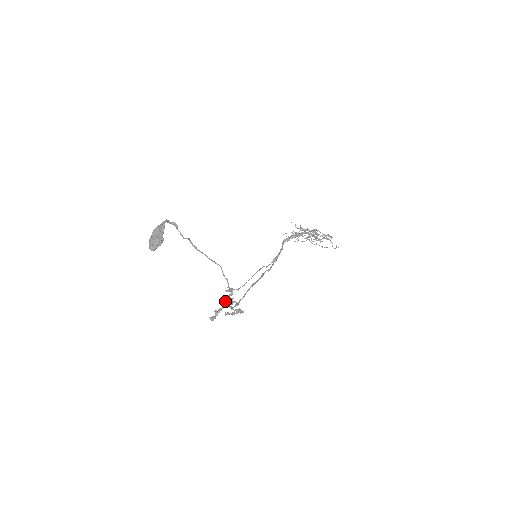
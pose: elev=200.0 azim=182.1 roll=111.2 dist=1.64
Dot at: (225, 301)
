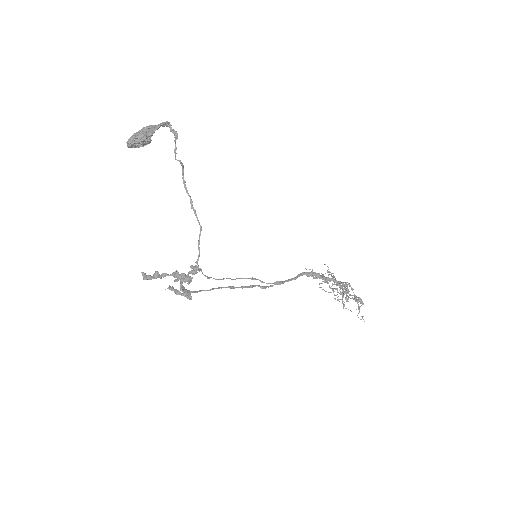
Dot at: occluded
